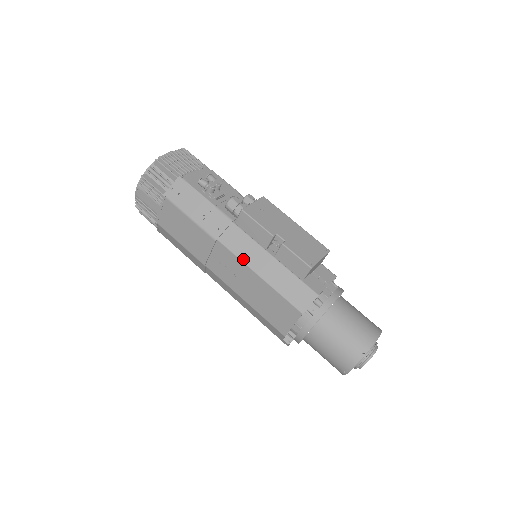
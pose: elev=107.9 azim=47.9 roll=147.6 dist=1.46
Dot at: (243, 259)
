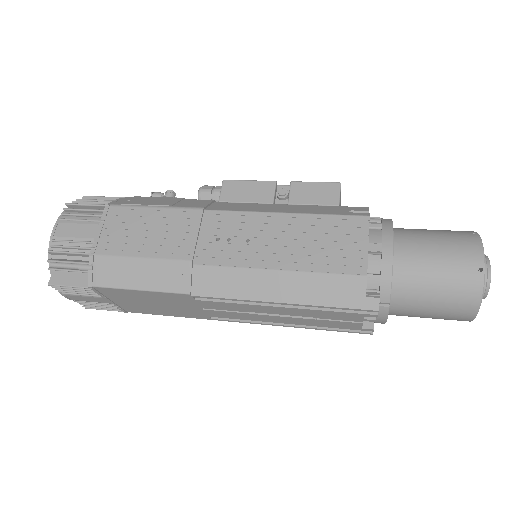
Dot at: (251, 210)
